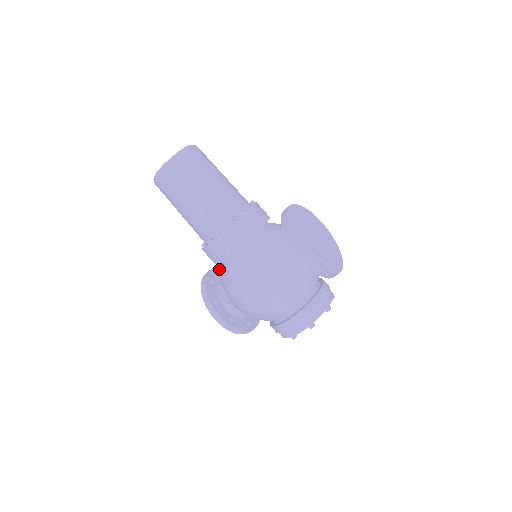
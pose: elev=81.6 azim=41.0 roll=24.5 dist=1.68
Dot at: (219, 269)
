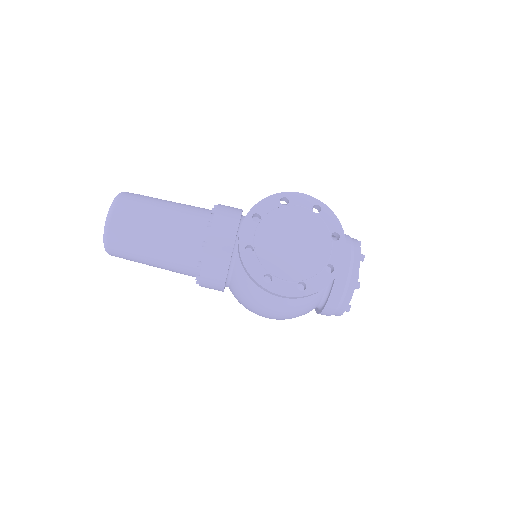
Dot at: occluded
